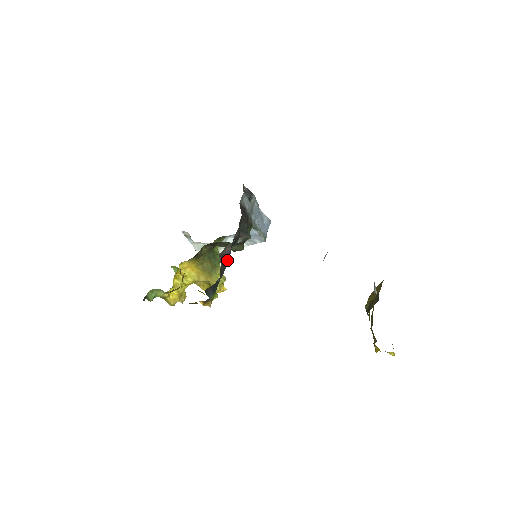
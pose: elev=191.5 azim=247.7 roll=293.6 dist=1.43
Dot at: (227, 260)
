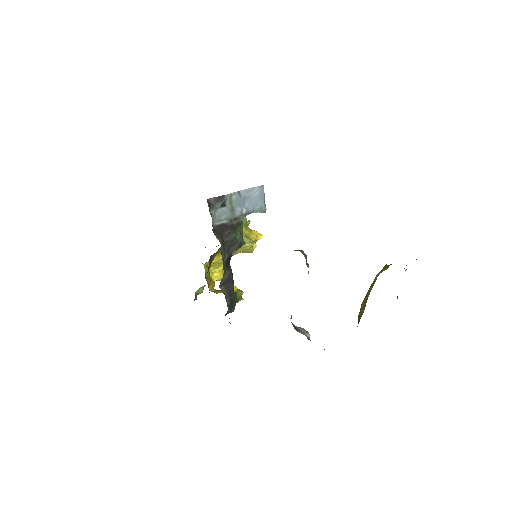
Dot at: (230, 279)
